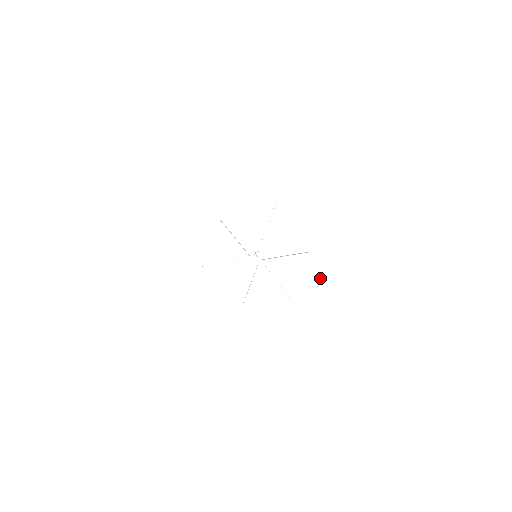
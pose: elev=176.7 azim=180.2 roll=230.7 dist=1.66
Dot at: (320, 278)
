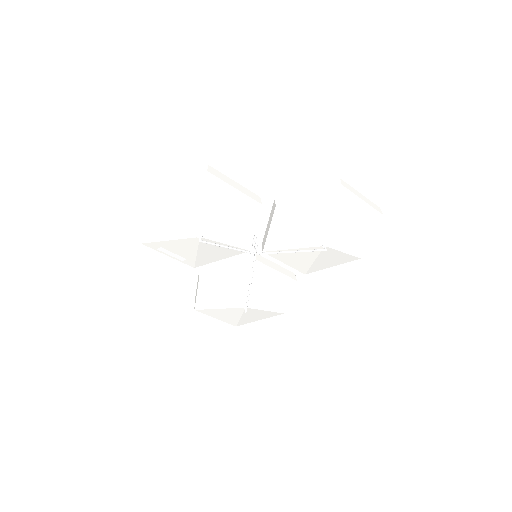
Dot at: (283, 301)
